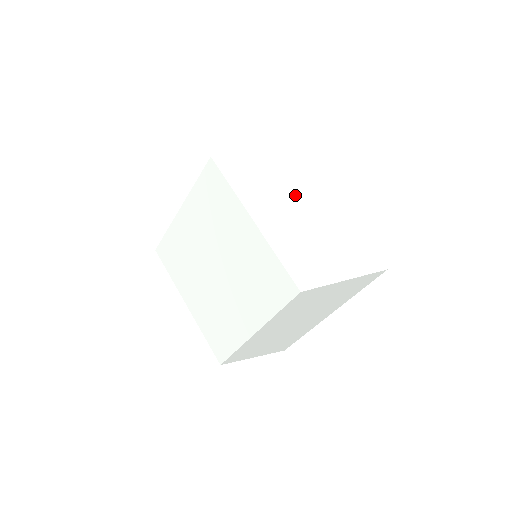
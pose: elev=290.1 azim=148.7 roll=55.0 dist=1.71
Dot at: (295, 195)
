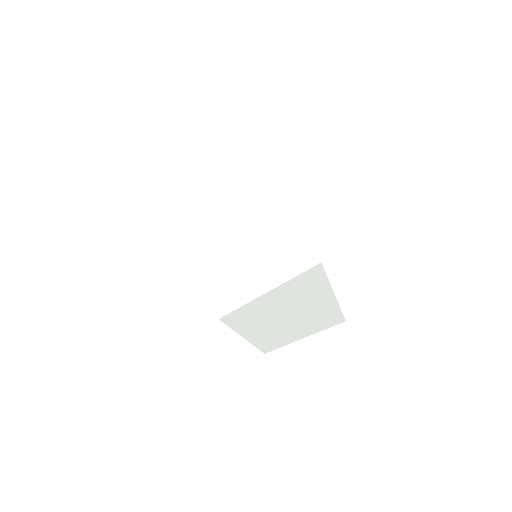
Dot at: (227, 210)
